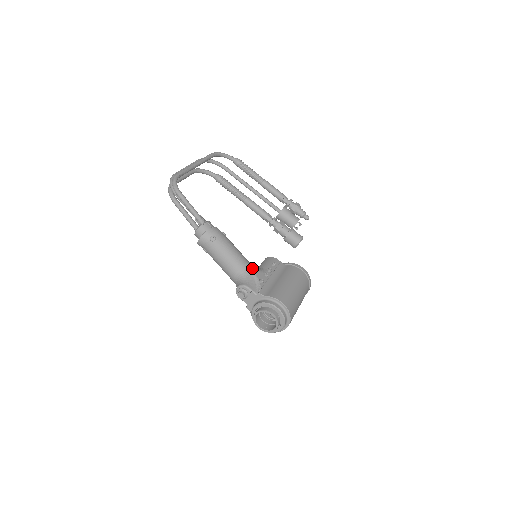
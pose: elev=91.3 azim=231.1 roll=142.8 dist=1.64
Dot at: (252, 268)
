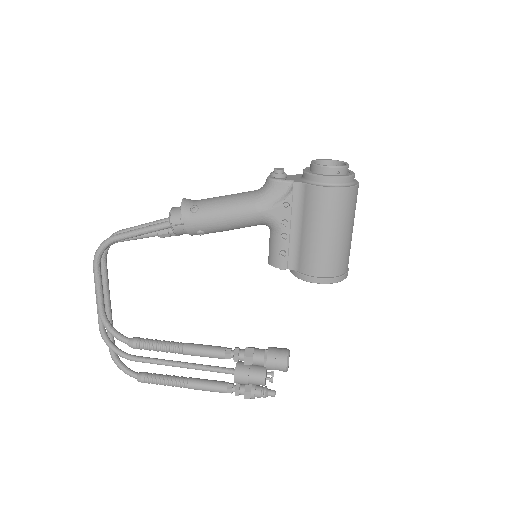
Dot at: occluded
